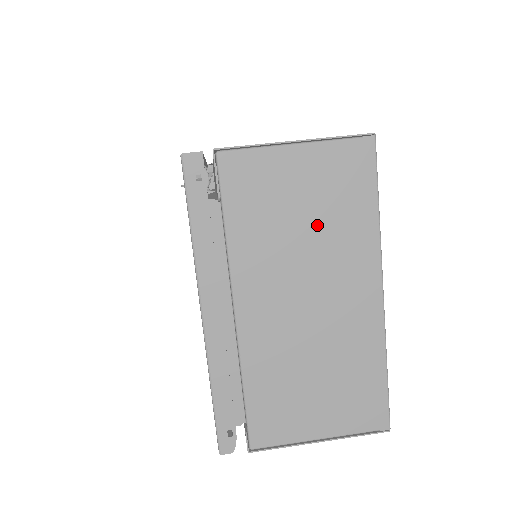
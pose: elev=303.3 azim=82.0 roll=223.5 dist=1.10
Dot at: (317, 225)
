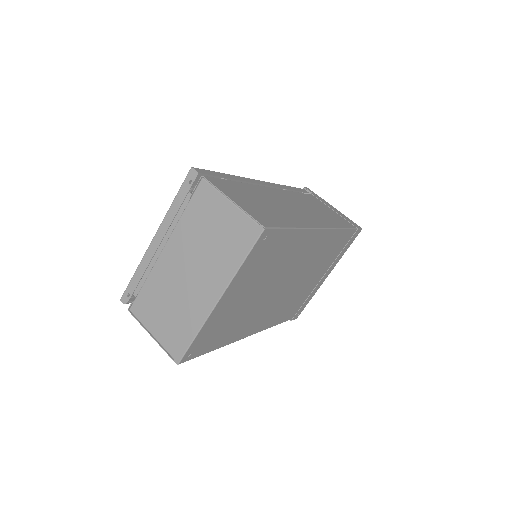
Dot at: (215, 245)
